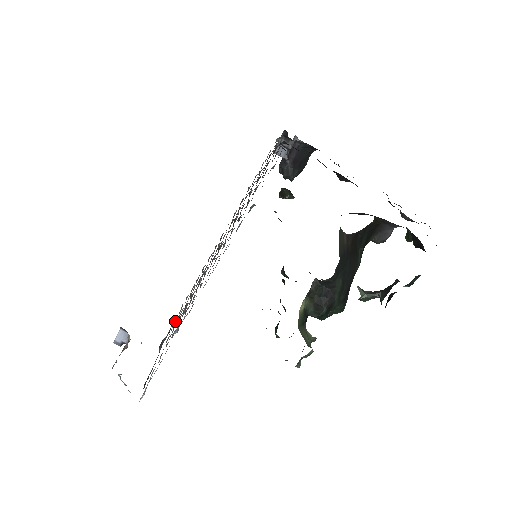
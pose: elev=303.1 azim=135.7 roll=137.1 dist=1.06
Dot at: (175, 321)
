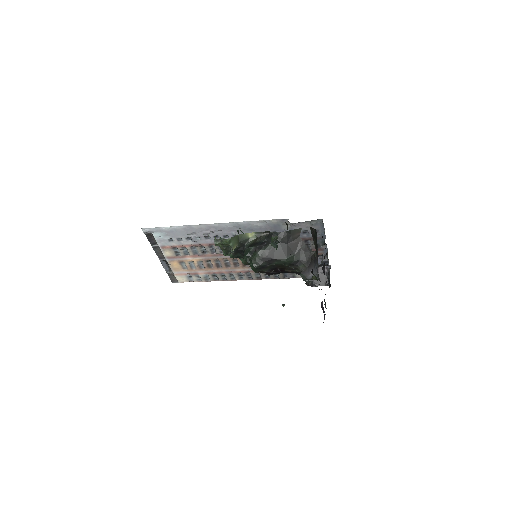
Dot at: (179, 280)
